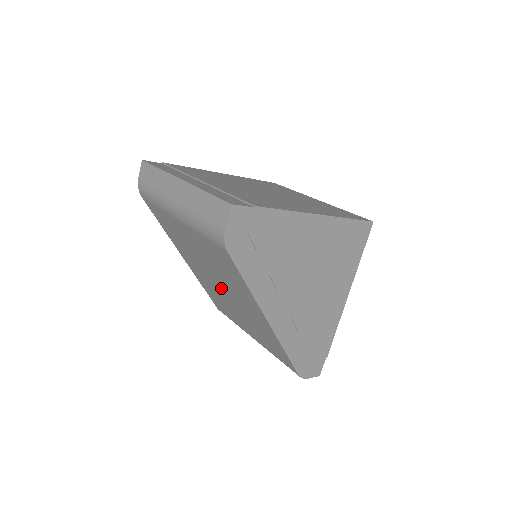
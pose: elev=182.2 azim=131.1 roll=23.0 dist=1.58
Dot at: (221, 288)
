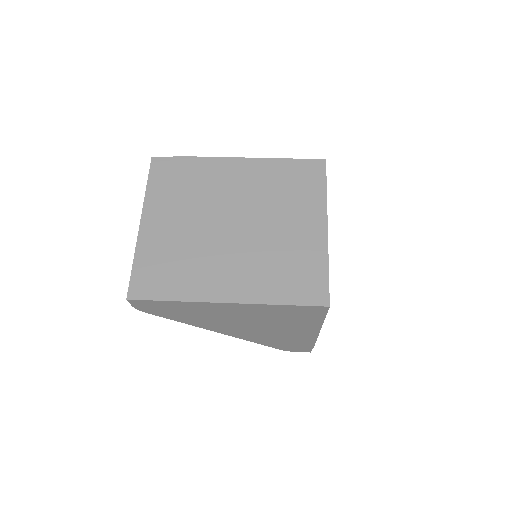
Dot at: occluded
